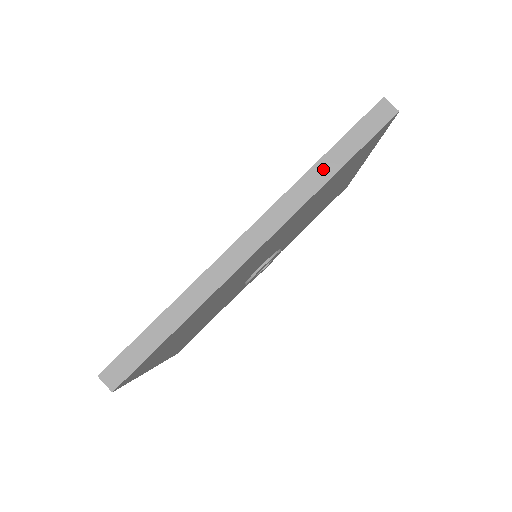
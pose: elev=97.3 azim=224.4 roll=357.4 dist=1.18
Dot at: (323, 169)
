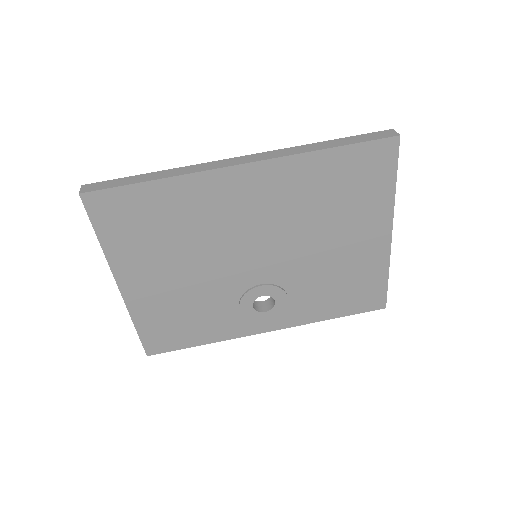
Dot at: (322, 145)
